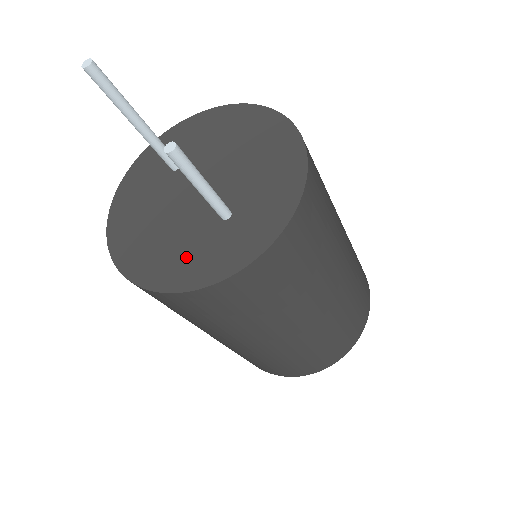
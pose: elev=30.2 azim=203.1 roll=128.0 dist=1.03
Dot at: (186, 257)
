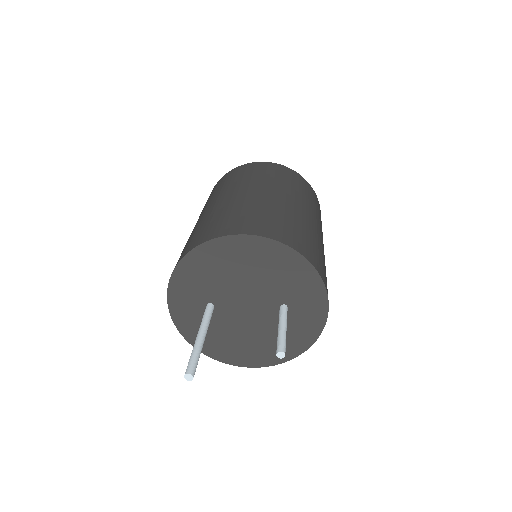
Dot at: (287, 338)
